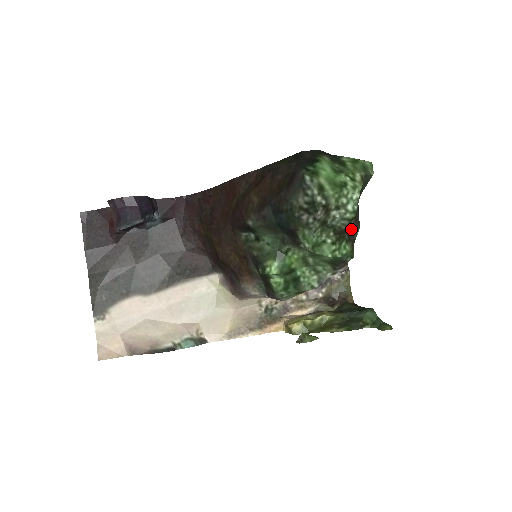
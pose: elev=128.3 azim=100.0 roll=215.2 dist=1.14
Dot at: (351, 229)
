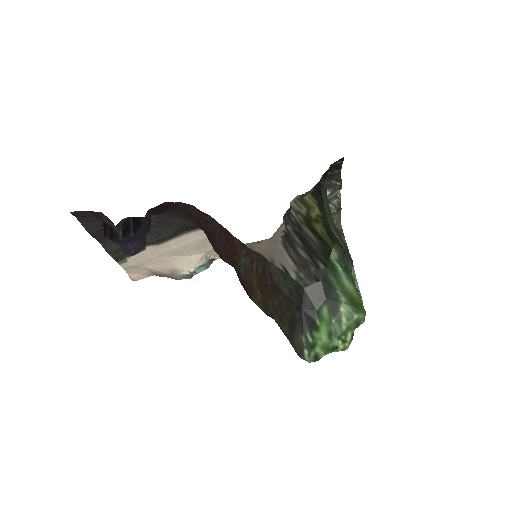
Dot at: occluded
